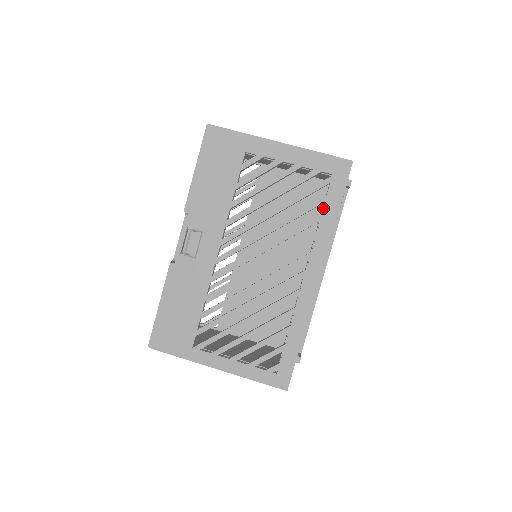
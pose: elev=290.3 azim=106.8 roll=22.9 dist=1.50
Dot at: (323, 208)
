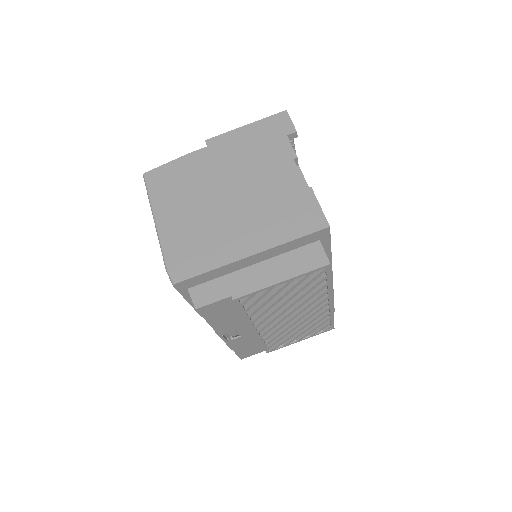
Dot at: occluded
